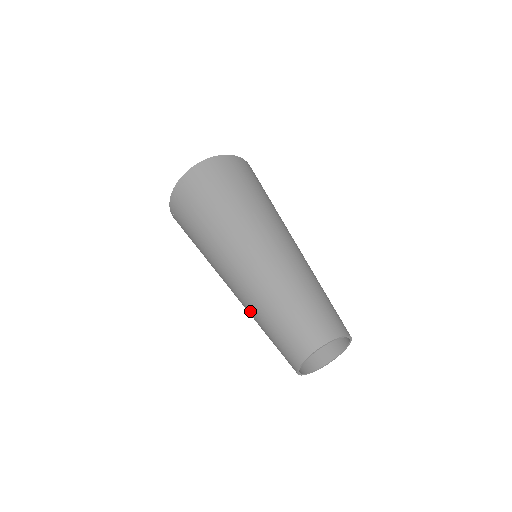
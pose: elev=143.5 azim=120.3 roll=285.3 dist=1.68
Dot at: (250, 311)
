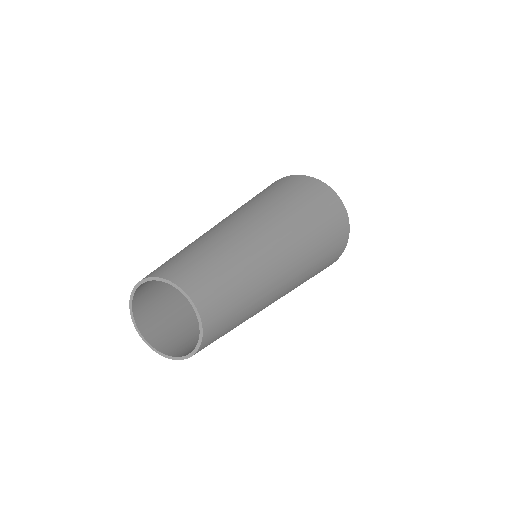
Dot at: occluded
